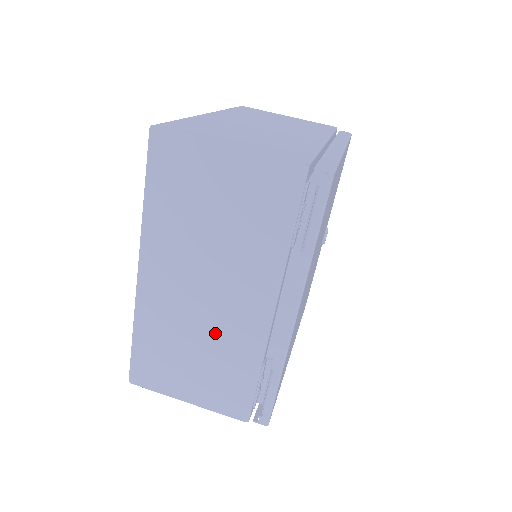
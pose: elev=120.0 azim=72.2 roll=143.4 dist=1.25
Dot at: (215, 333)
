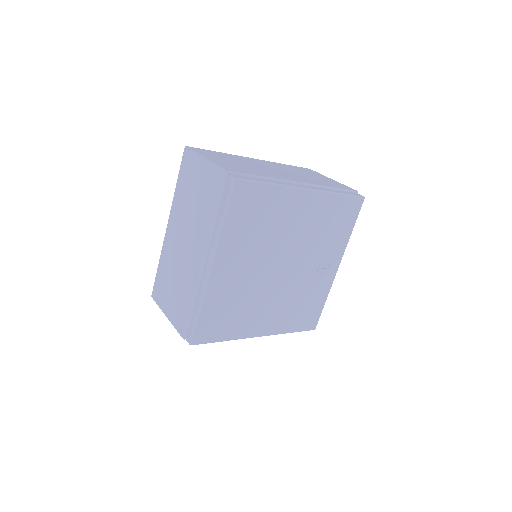
Dot at: (183, 271)
